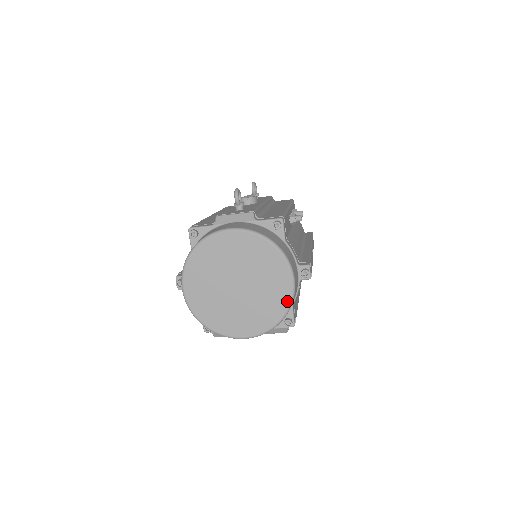
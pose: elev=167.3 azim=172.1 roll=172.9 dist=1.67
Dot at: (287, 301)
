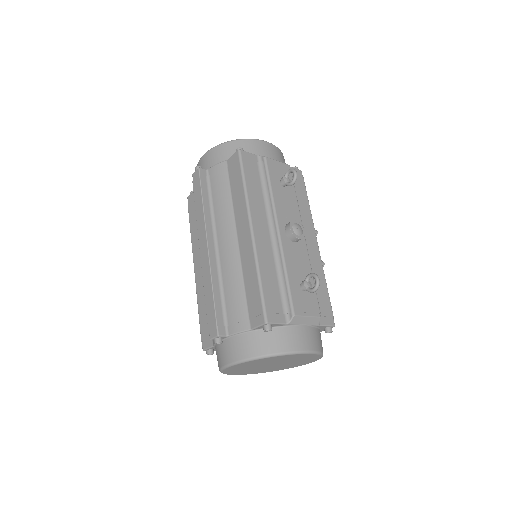
Dot at: occluded
